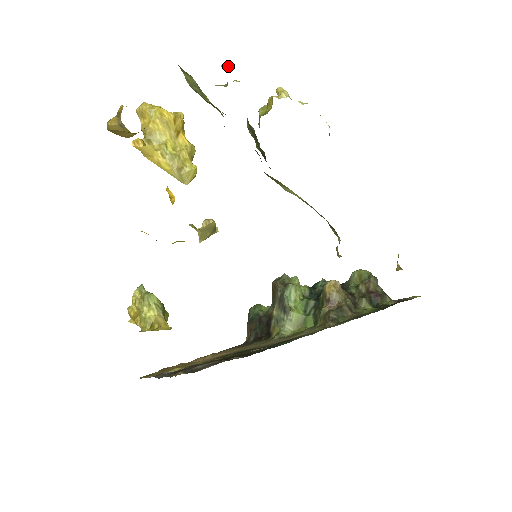
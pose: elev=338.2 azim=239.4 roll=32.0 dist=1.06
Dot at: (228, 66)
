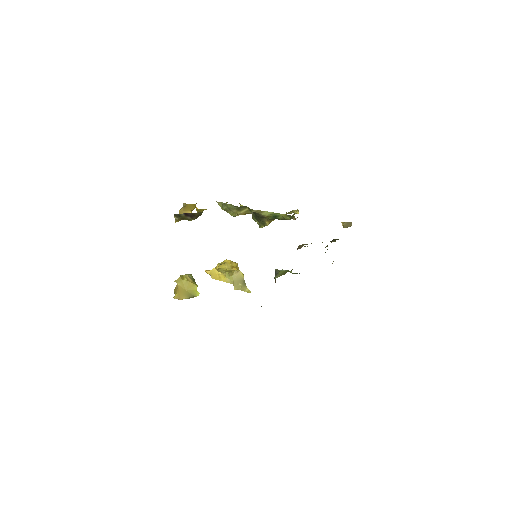
Dot at: occluded
